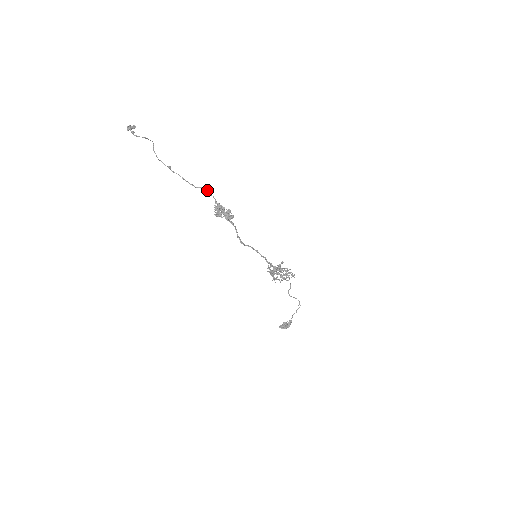
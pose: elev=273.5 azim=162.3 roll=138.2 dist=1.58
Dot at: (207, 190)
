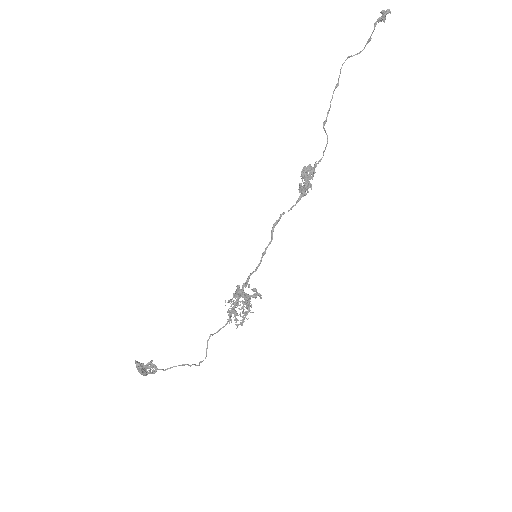
Dot at: occluded
